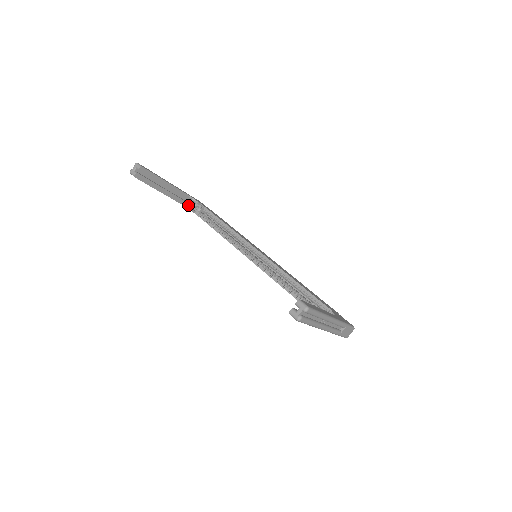
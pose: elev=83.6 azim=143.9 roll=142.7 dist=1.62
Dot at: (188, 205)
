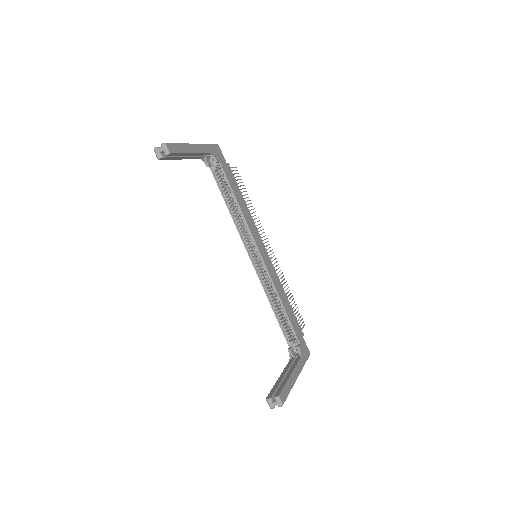
Dot at: (205, 157)
